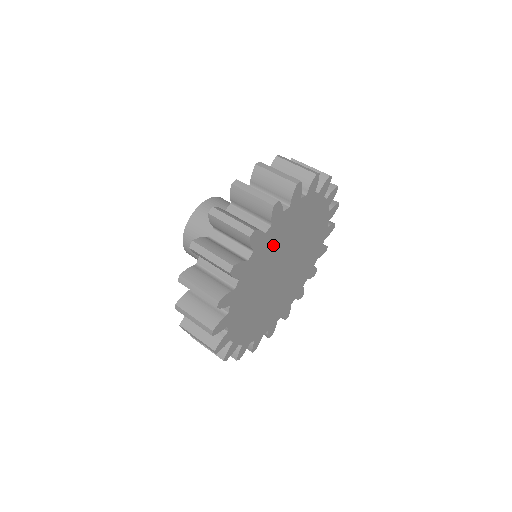
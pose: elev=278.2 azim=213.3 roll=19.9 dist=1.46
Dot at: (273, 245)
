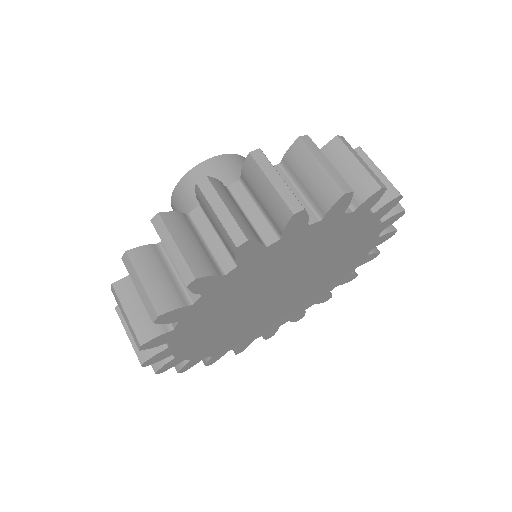
Dot at: (301, 250)
